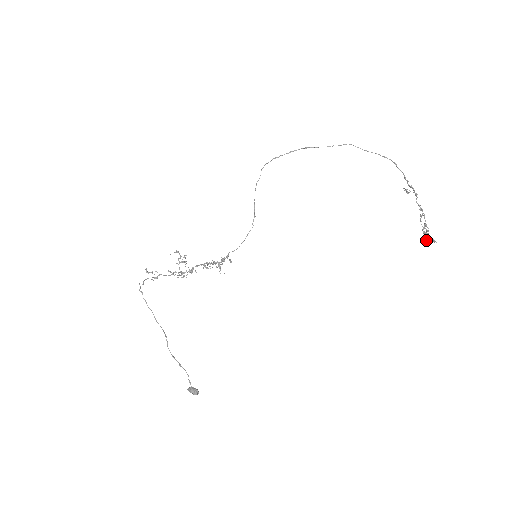
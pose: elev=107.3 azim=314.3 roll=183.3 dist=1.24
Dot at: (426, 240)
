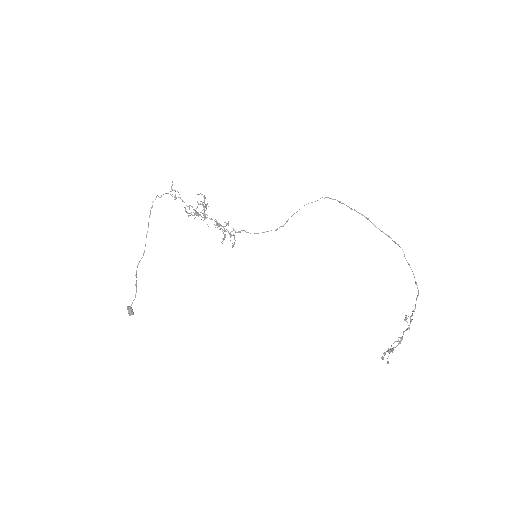
Dot at: occluded
